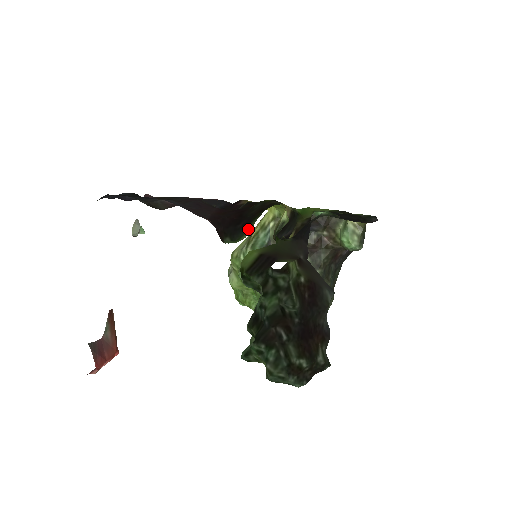
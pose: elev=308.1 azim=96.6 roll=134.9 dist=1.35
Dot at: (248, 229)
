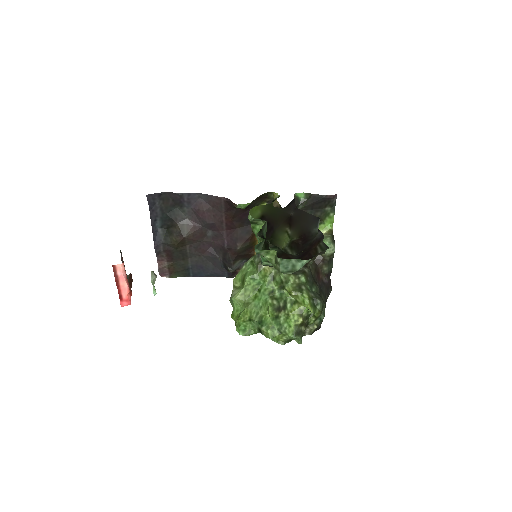
Dot at: occluded
